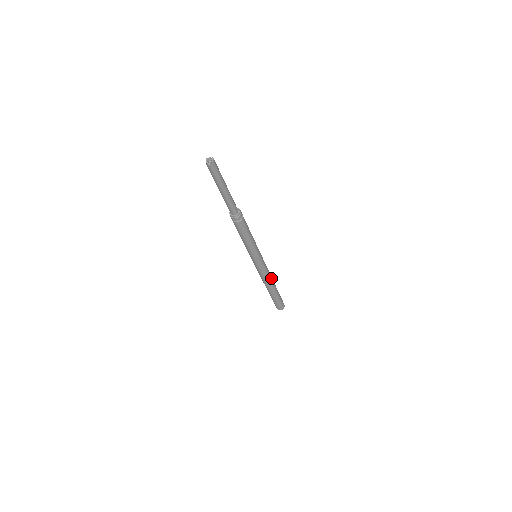
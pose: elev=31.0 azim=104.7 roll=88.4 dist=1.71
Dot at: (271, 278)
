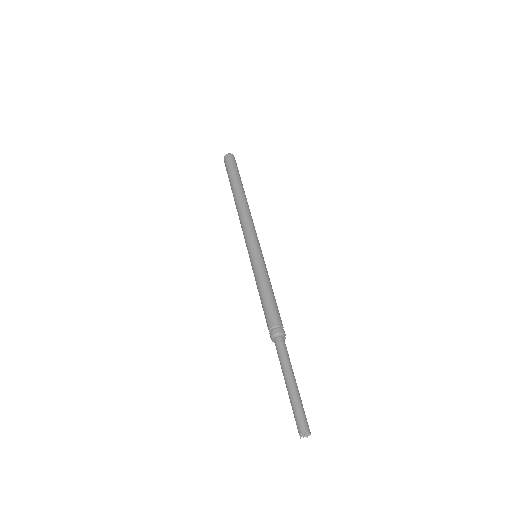
Dot at: occluded
